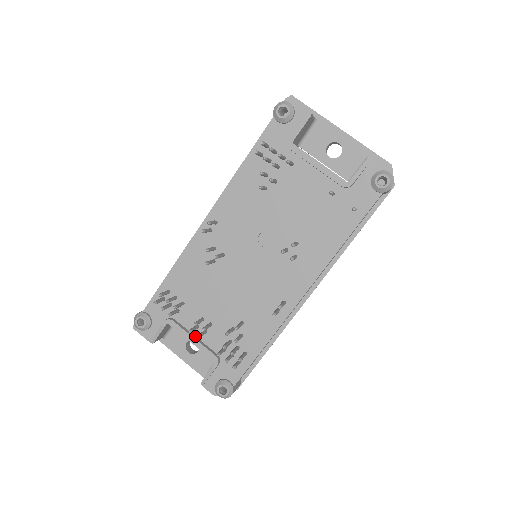
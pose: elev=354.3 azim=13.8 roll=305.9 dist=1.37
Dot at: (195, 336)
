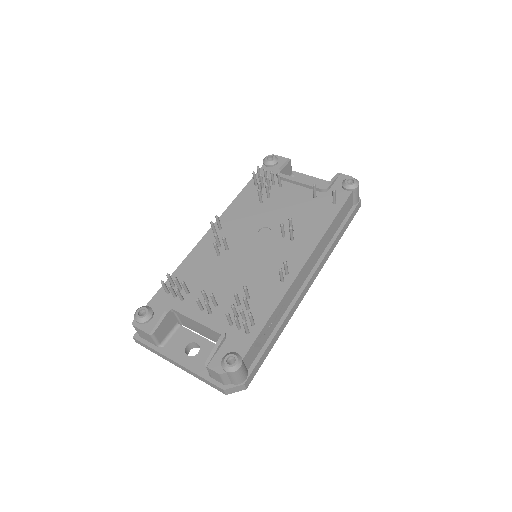
Dot at: (199, 318)
